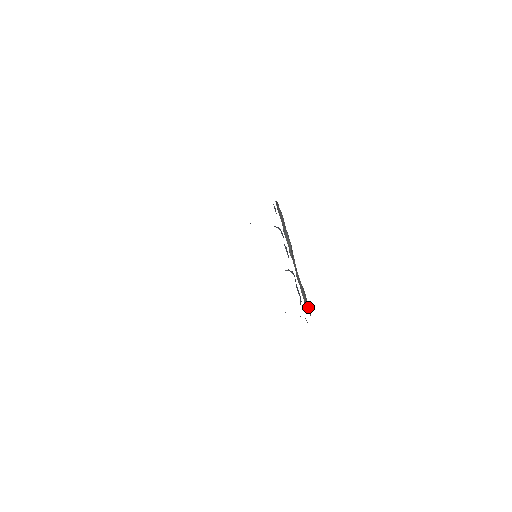
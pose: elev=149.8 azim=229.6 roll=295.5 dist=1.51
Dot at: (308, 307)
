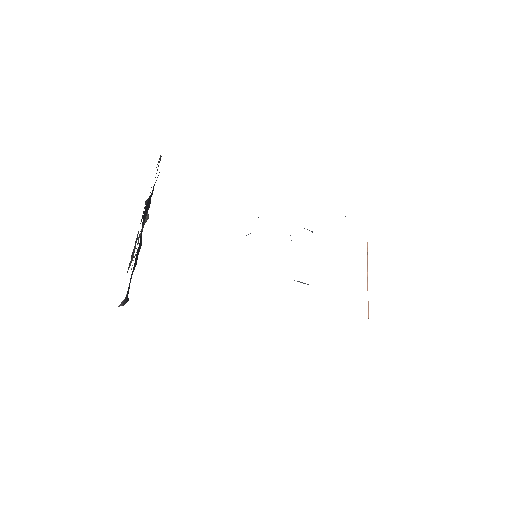
Dot at: occluded
